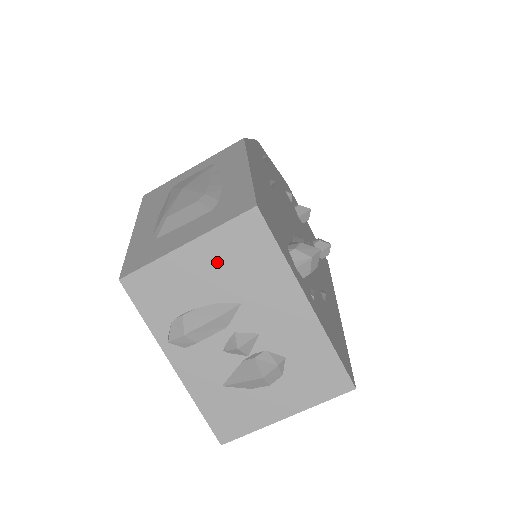
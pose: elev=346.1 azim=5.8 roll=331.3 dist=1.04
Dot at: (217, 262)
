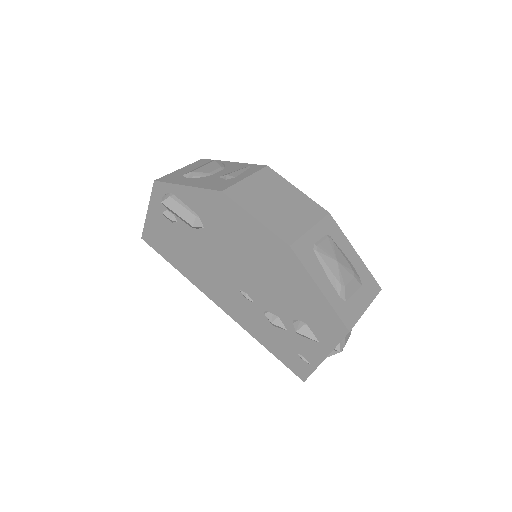
Dot at: occluded
